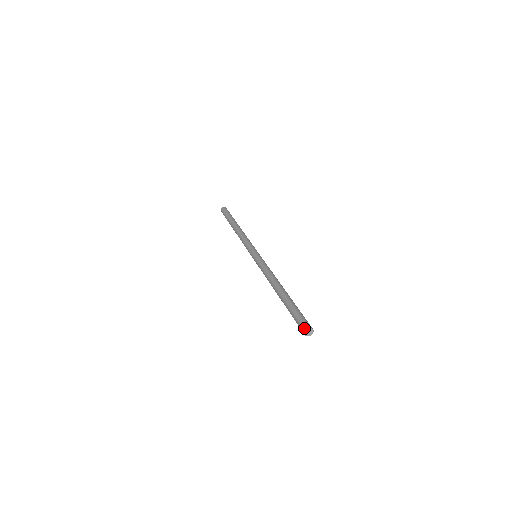
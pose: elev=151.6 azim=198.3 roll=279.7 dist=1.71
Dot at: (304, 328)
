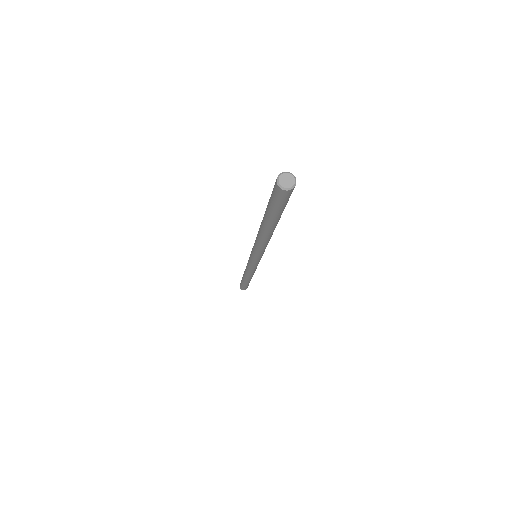
Dot at: (283, 174)
